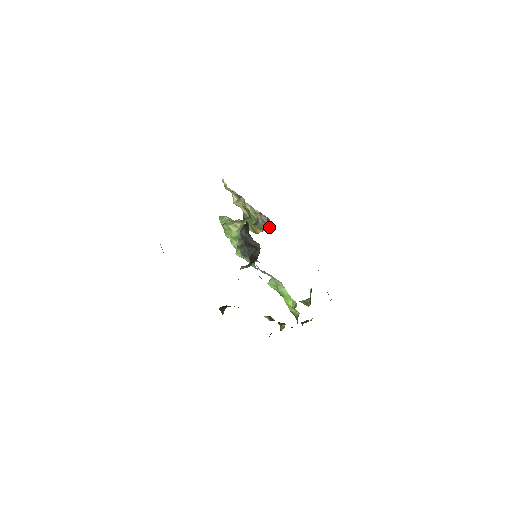
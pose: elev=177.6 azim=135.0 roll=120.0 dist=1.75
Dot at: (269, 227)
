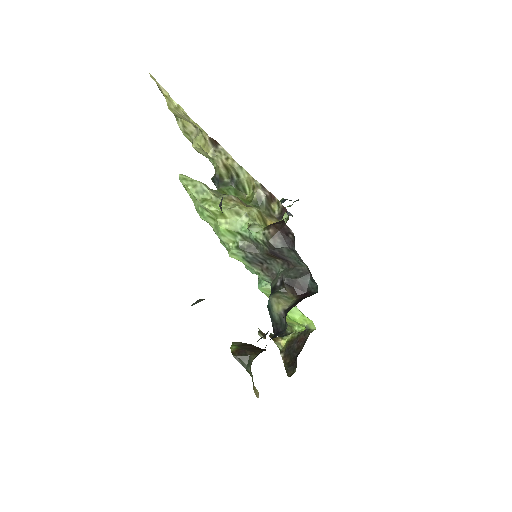
Dot at: (274, 210)
